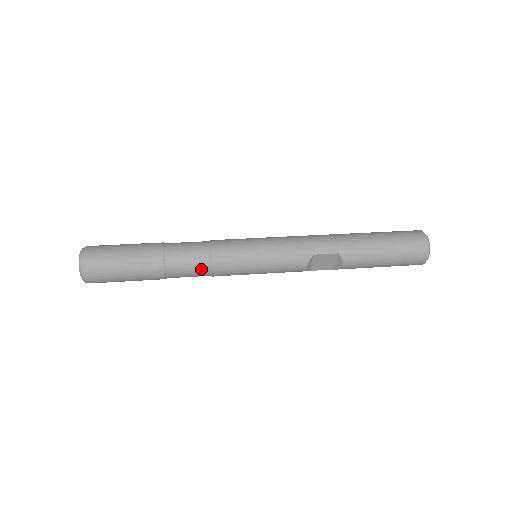
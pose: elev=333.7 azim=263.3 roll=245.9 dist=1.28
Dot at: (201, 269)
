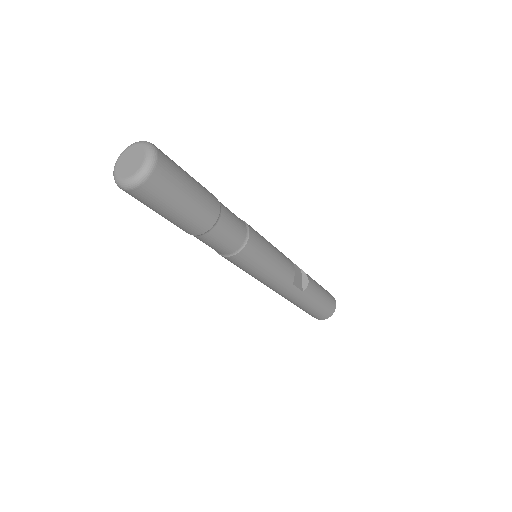
Dot at: (241, 223)
